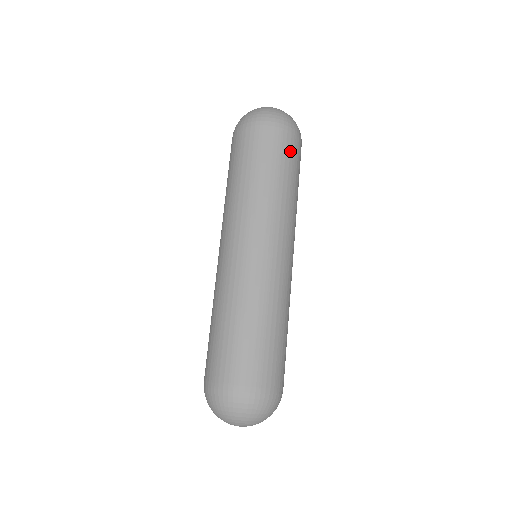
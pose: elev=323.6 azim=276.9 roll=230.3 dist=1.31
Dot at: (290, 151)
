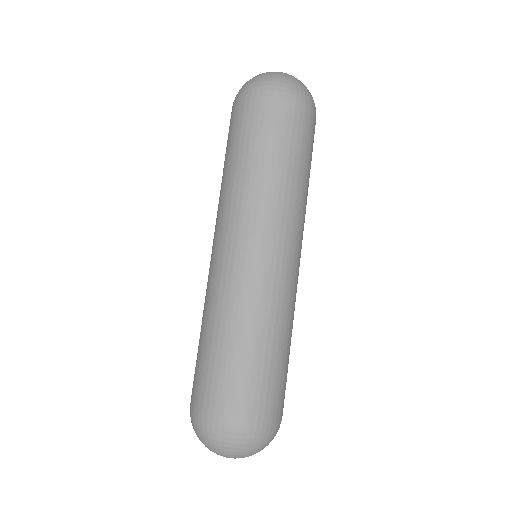
Dot at: (298, 128)
